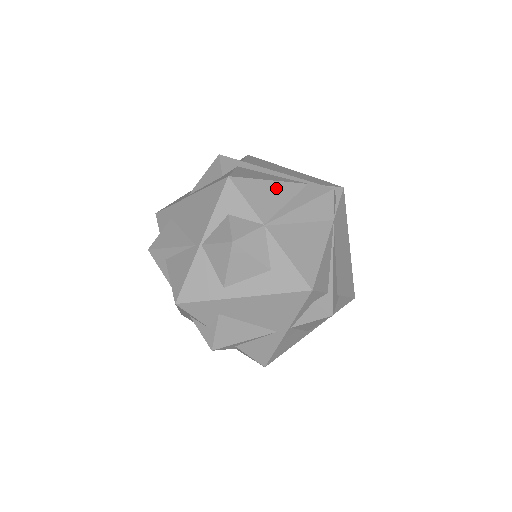
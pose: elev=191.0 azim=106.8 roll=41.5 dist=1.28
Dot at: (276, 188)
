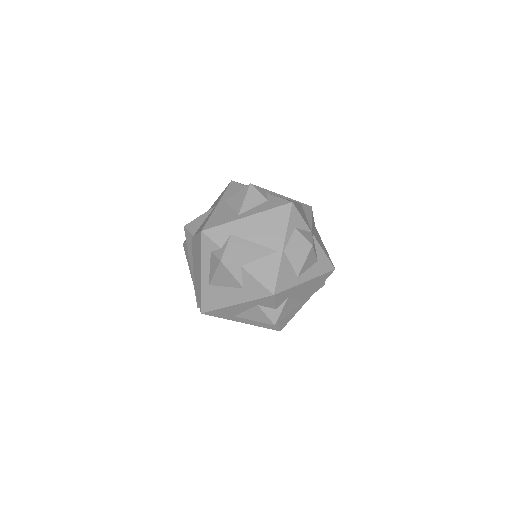
Dot at: (300, 208)
